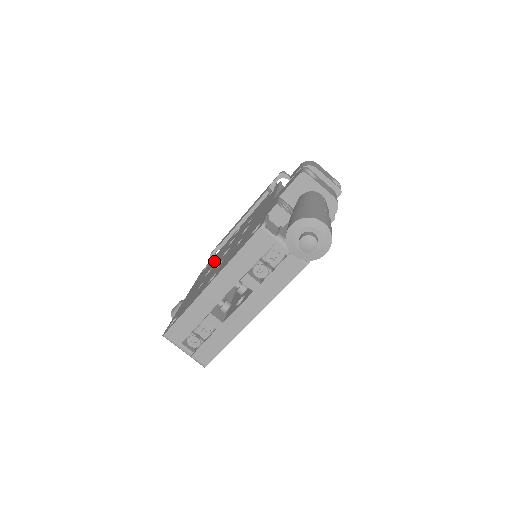
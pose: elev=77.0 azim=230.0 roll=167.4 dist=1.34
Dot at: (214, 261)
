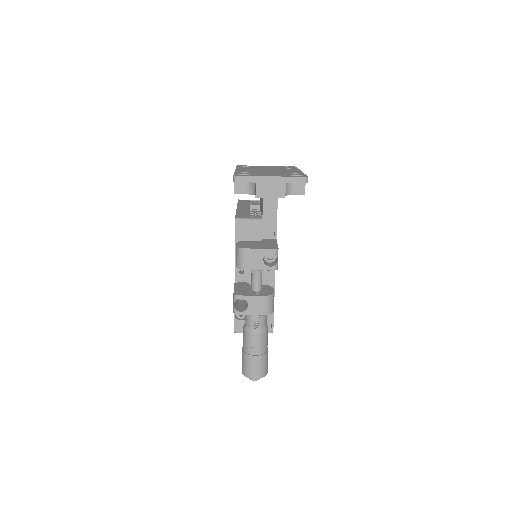
Dot at: occluded
